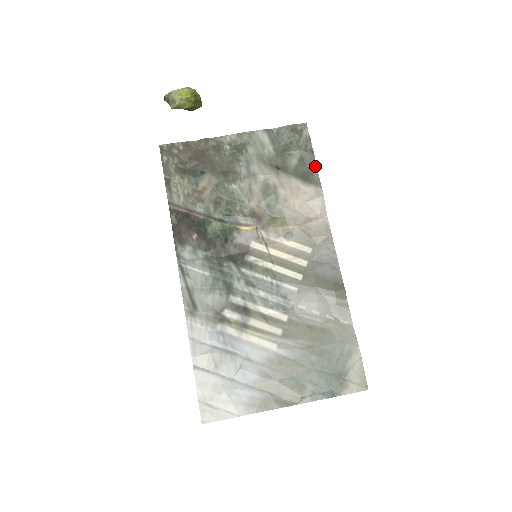
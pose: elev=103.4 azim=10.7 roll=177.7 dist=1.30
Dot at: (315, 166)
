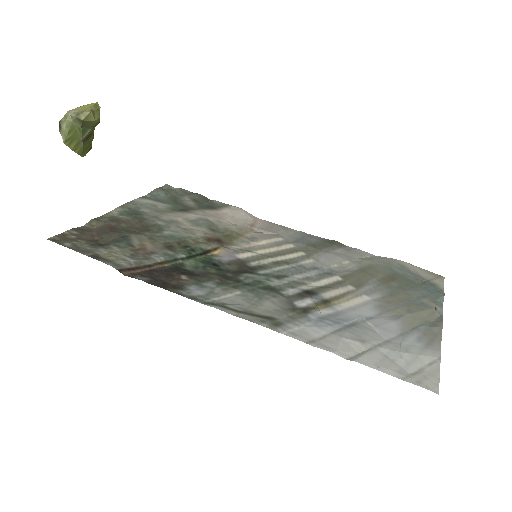
Dot at: (209, 200)
